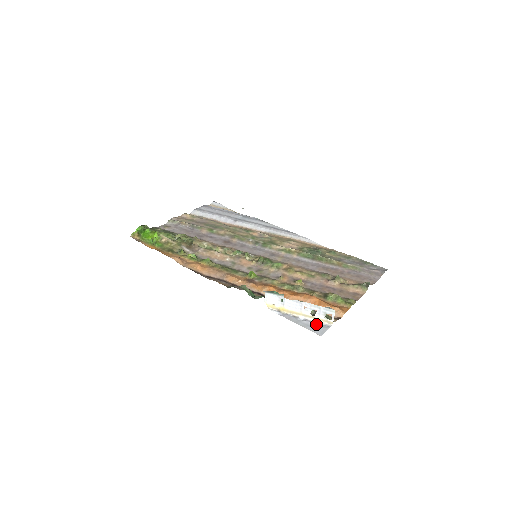
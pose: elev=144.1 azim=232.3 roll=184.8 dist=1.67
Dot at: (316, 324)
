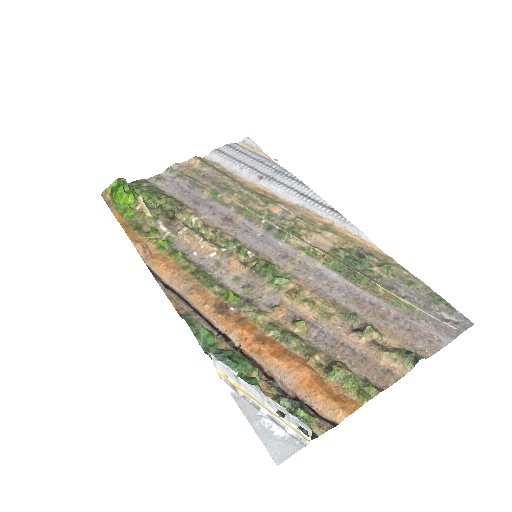
Dot at: (283, 432)
